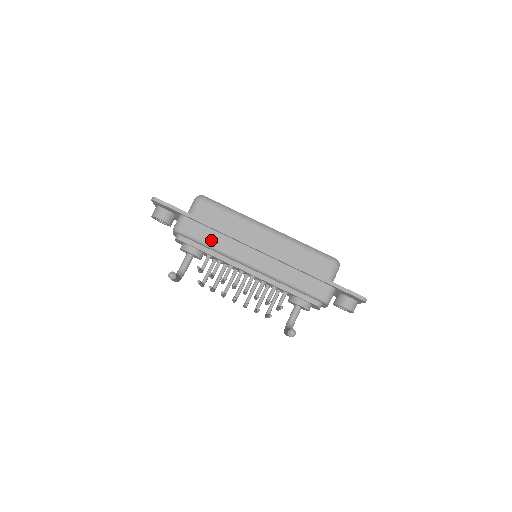
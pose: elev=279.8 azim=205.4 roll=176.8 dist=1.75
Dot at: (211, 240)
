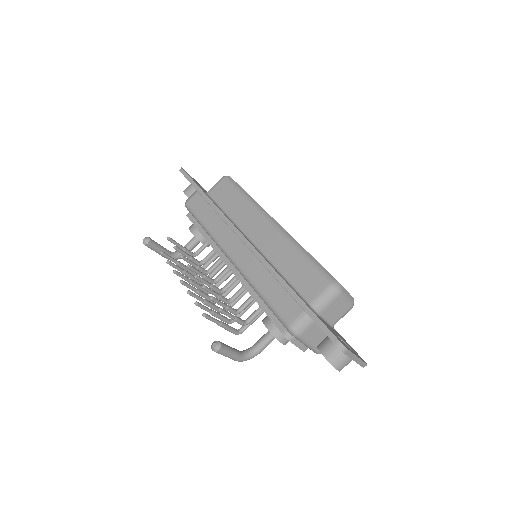
Dot at: (207, 219)
